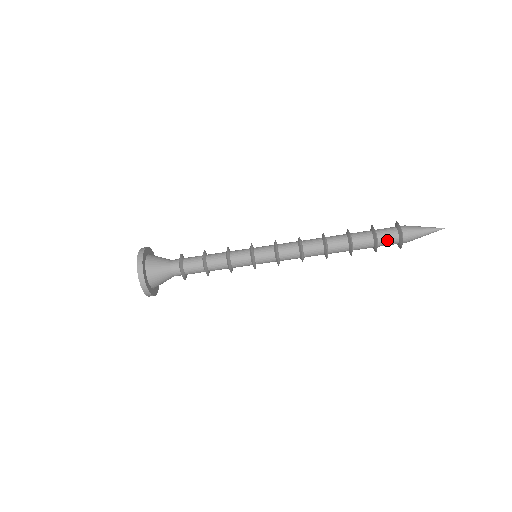
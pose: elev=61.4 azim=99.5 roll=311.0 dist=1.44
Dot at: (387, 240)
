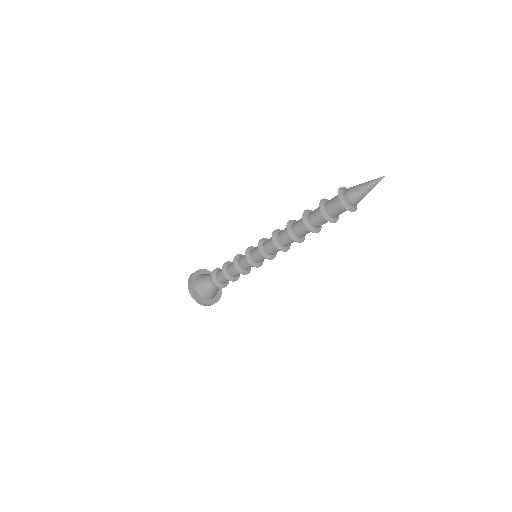
Dot at: (334, 209)
